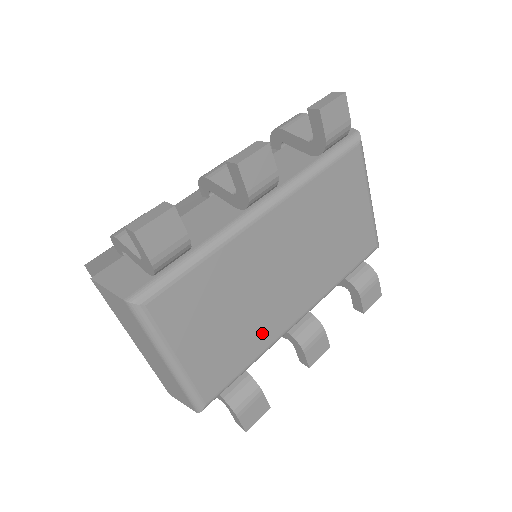
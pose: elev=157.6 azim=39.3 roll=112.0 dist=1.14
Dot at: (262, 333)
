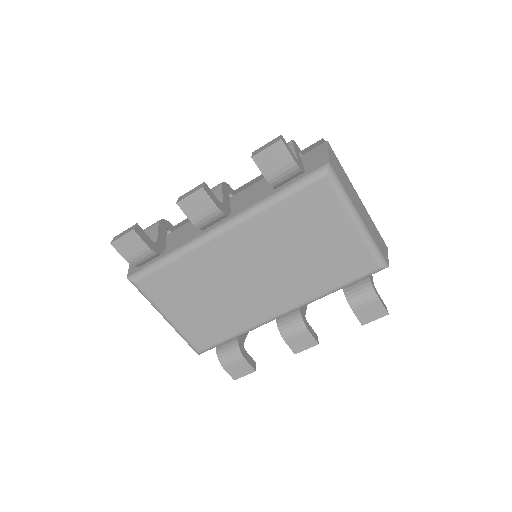
Dot at: (241, 317)
